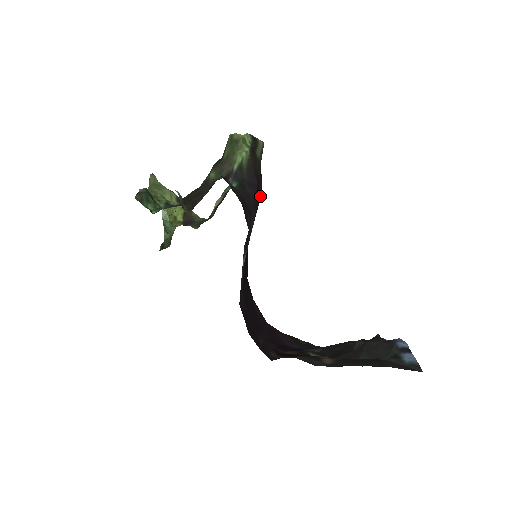
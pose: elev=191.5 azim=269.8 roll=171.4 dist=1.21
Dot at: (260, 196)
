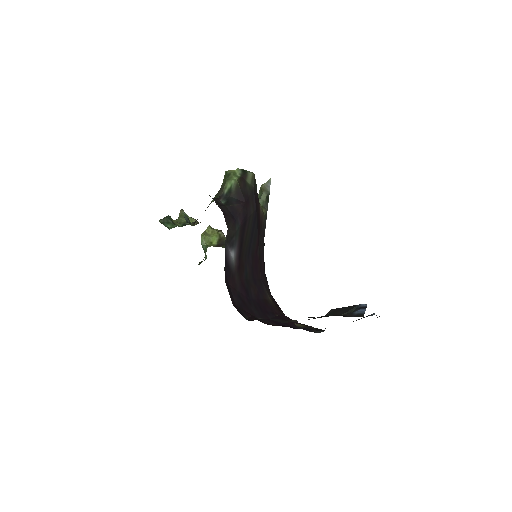
Dot at: (252, 211)
